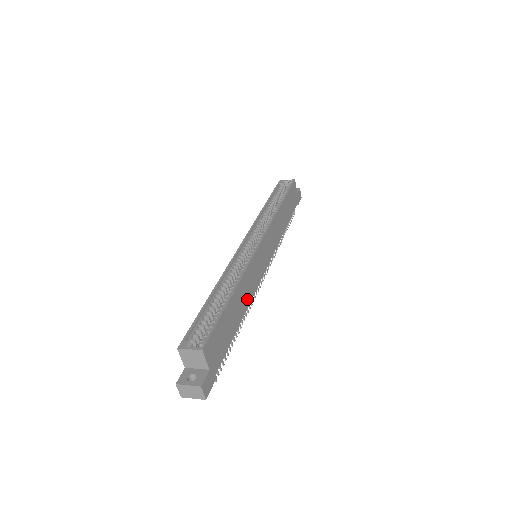
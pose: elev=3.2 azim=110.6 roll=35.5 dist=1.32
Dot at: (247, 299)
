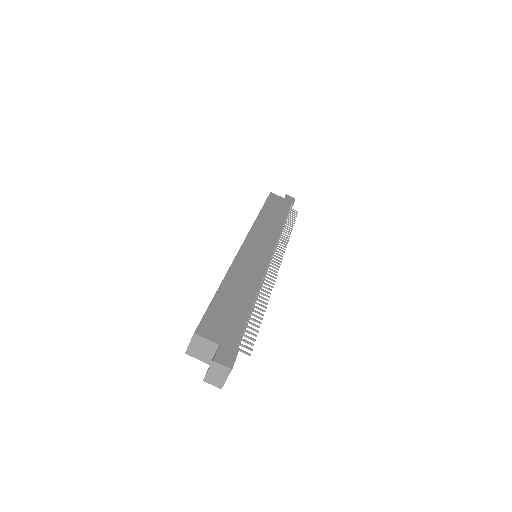
Dot at: (252, 283)
